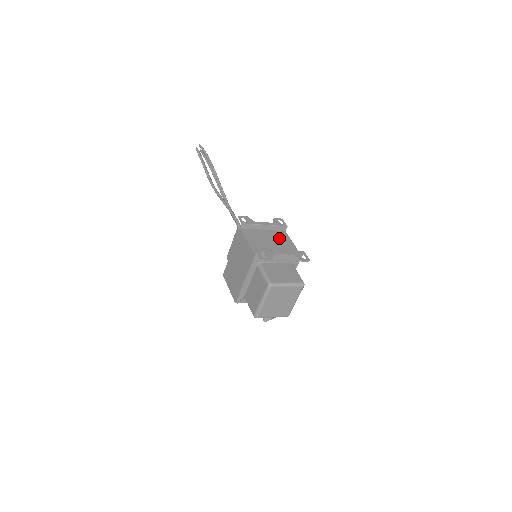
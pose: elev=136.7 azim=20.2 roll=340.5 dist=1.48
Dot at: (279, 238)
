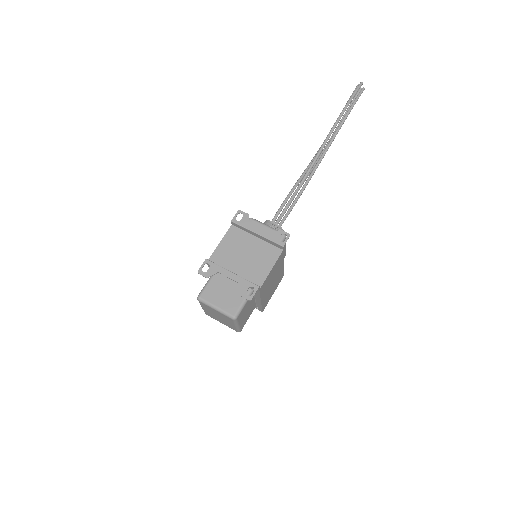
Dot at: (262, 255)
